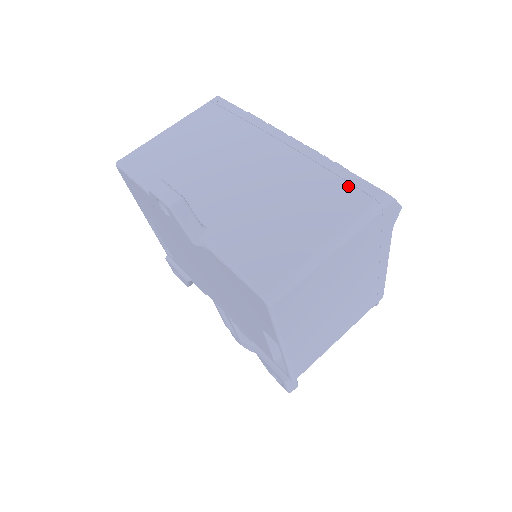
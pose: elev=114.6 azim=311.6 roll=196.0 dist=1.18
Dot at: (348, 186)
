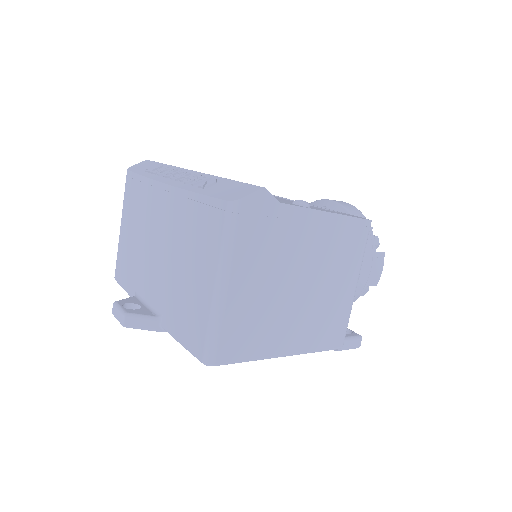
Dot at: (207, 214)
